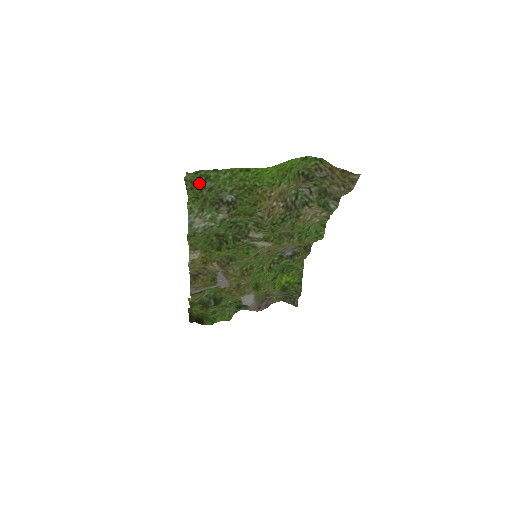
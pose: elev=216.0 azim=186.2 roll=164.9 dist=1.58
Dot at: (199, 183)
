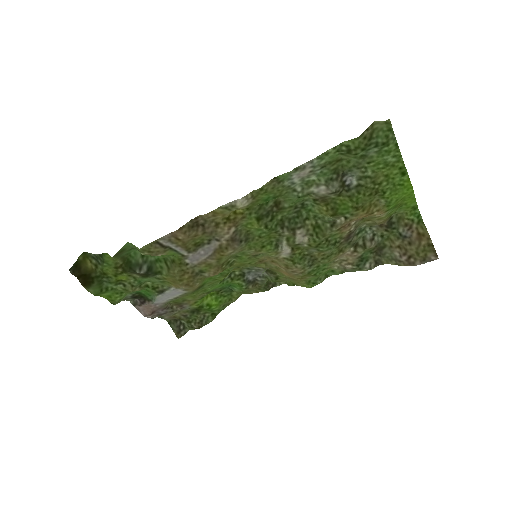
Dot at: (374, 140)
